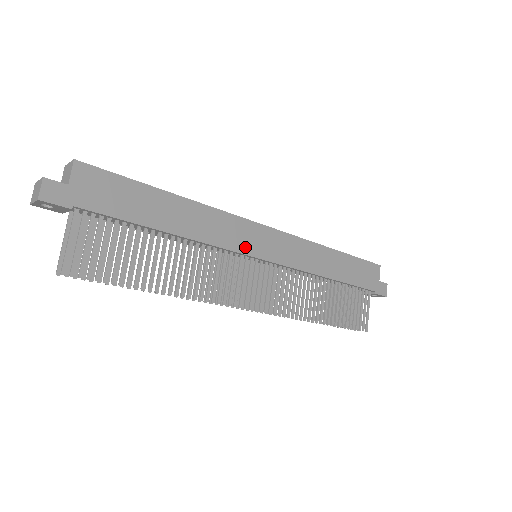
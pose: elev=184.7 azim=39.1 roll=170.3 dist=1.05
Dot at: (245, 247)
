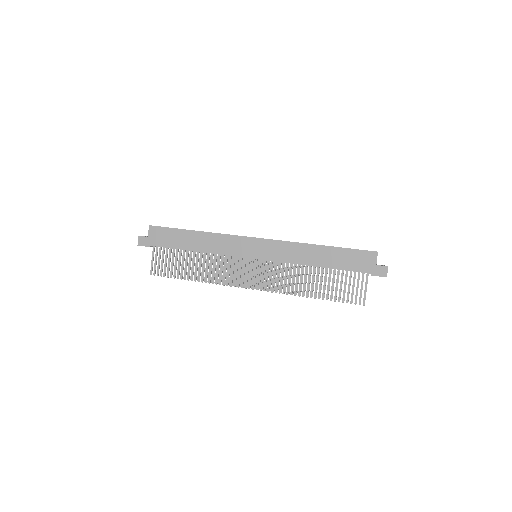
Dot at: (241, 253)
